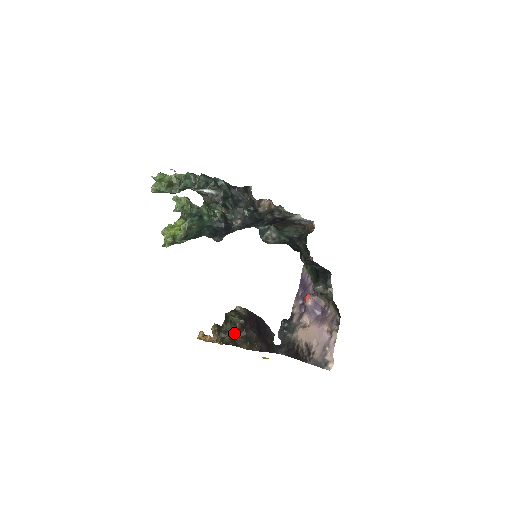
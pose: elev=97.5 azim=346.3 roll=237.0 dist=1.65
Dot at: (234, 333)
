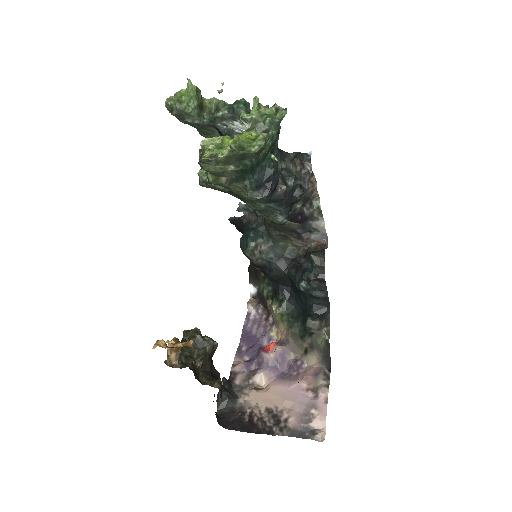
Dot at: (199, 361)
